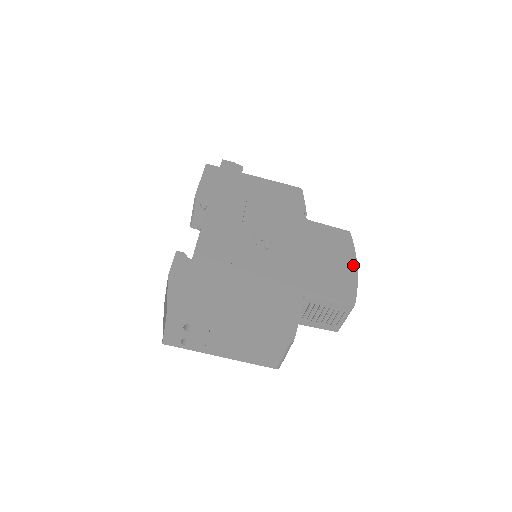
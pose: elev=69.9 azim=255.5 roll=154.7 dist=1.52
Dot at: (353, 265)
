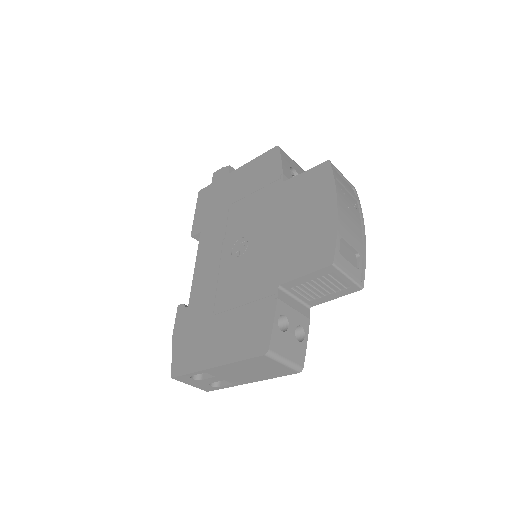
Dot at: (332, 206)
